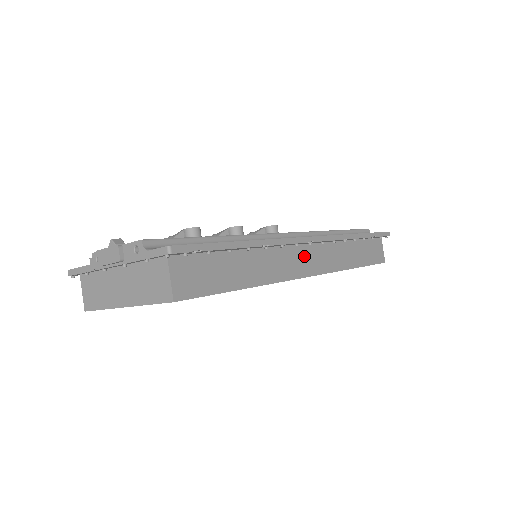
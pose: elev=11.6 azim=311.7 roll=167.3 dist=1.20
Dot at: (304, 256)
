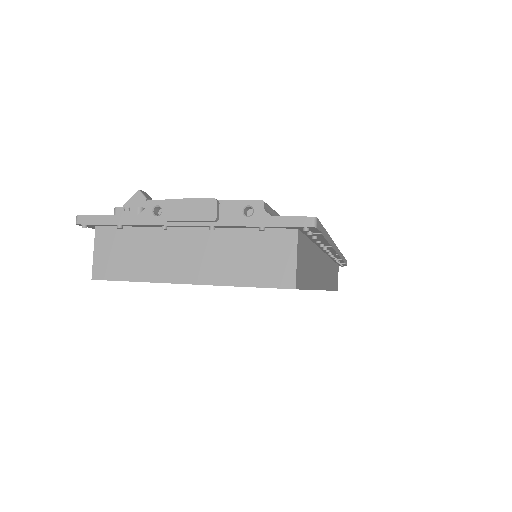
Dot at: (325, 267)
